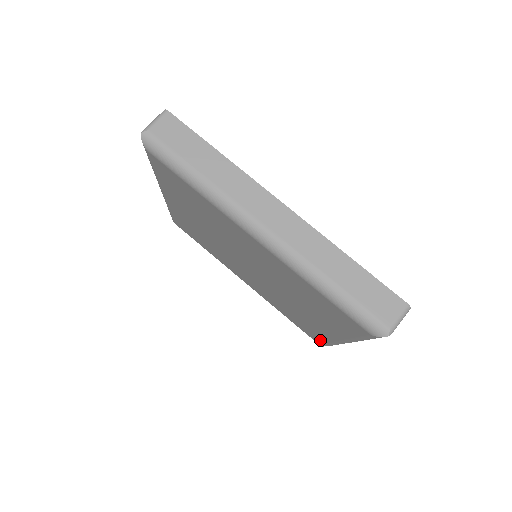
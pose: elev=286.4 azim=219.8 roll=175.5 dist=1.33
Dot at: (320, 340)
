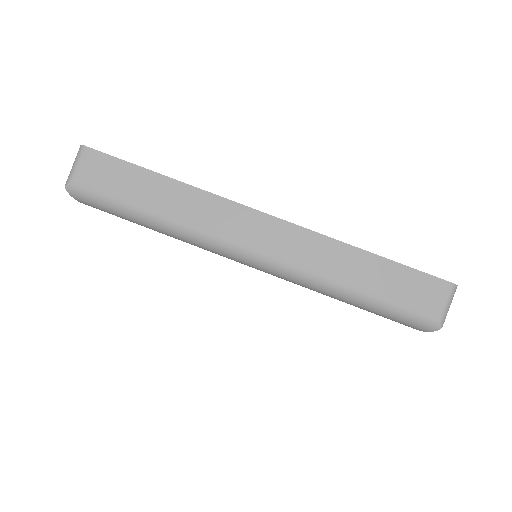
Dot at: occluded
